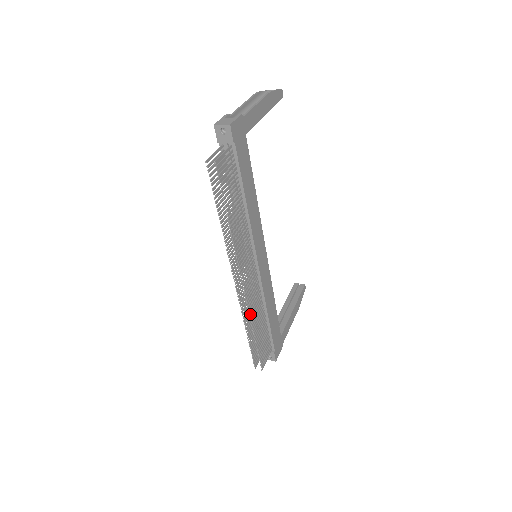
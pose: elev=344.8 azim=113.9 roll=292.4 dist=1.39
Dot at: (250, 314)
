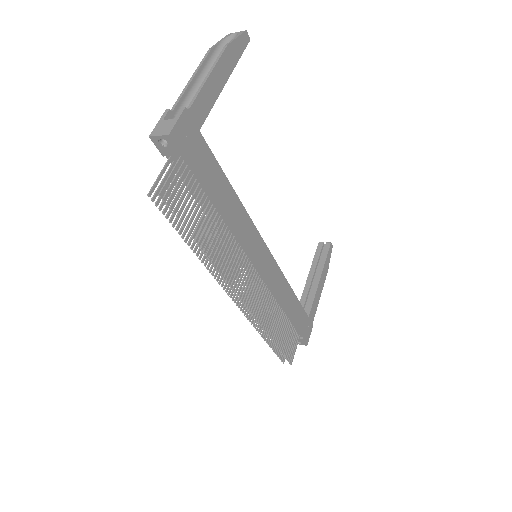
Dot at: (261, 324)
